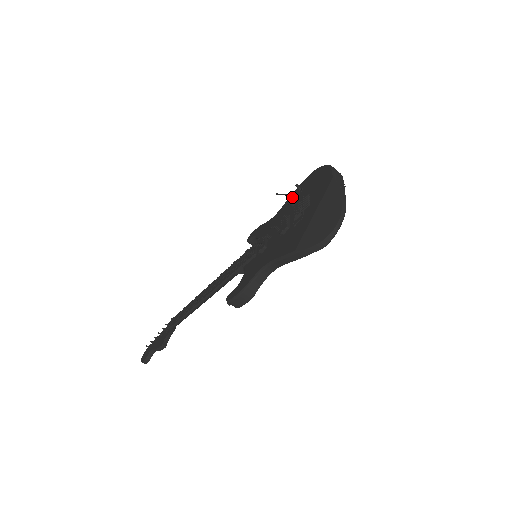
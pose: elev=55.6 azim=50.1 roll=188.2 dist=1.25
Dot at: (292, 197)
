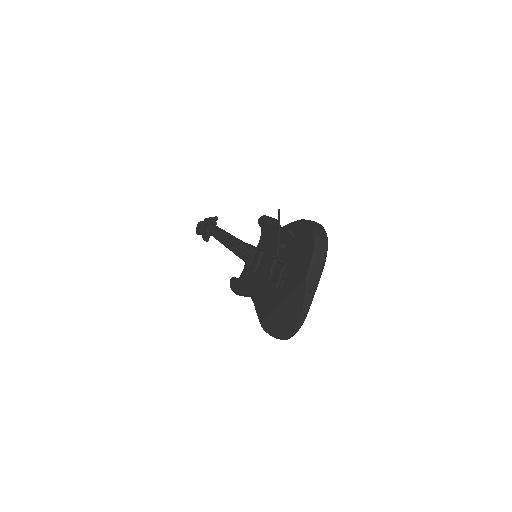
Dot at: occluded
